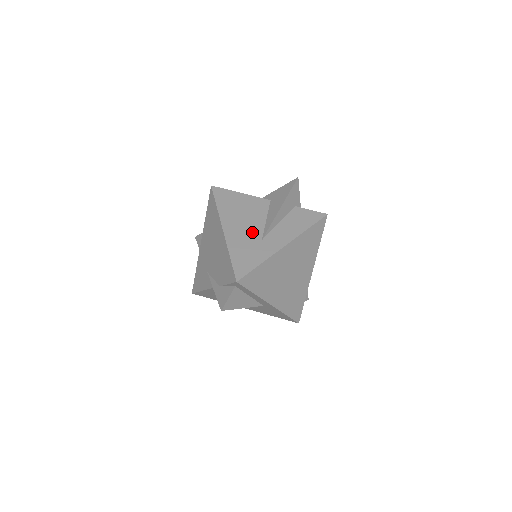
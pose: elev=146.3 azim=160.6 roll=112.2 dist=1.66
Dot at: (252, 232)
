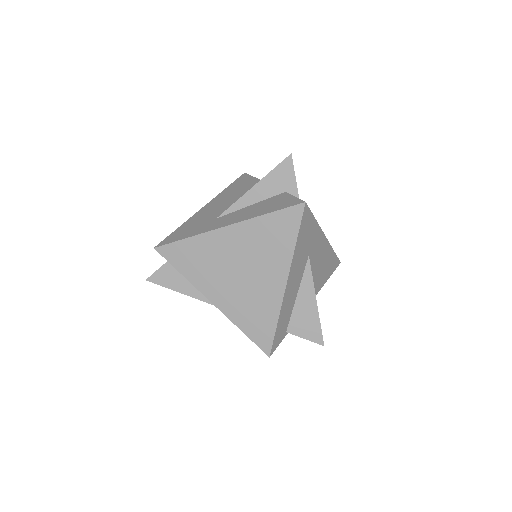
Dot at: (219, 211)
